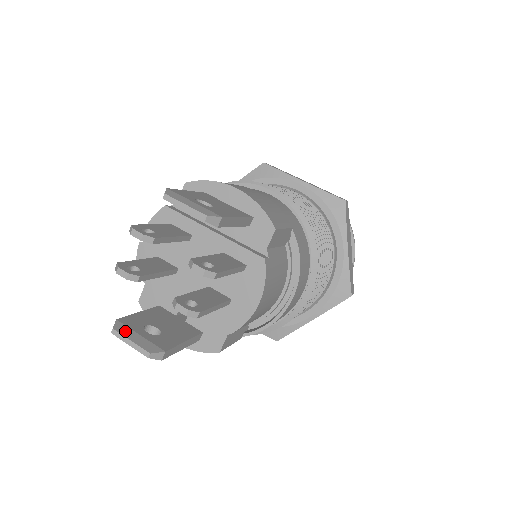
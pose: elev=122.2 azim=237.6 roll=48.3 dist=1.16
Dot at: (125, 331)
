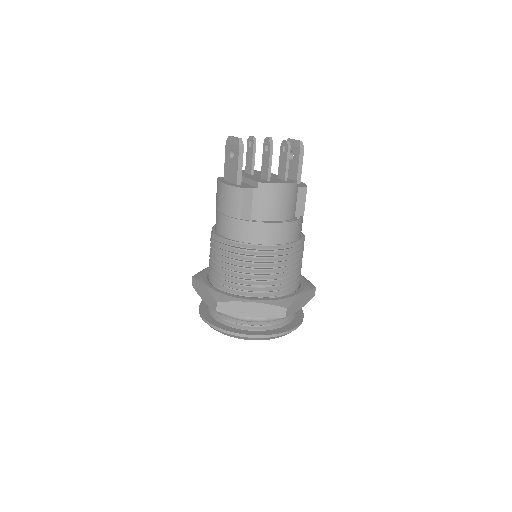
Dot at: occluded
